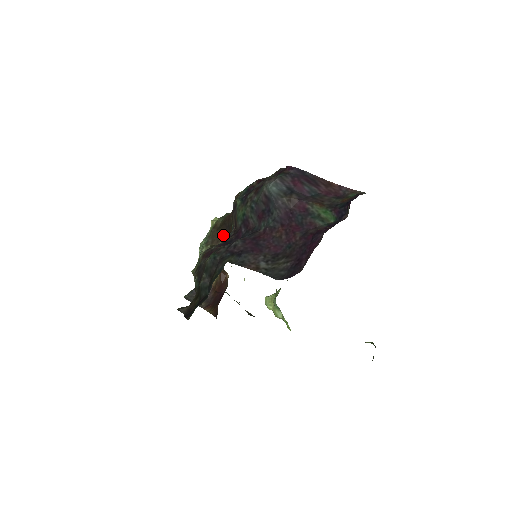
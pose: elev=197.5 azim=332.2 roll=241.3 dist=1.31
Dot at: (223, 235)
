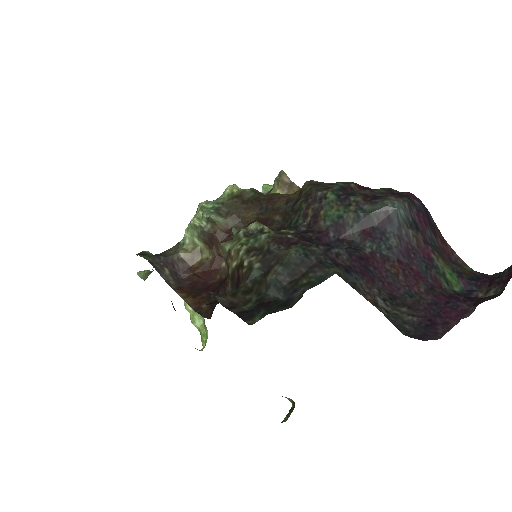
Dot at: (251, 214)
